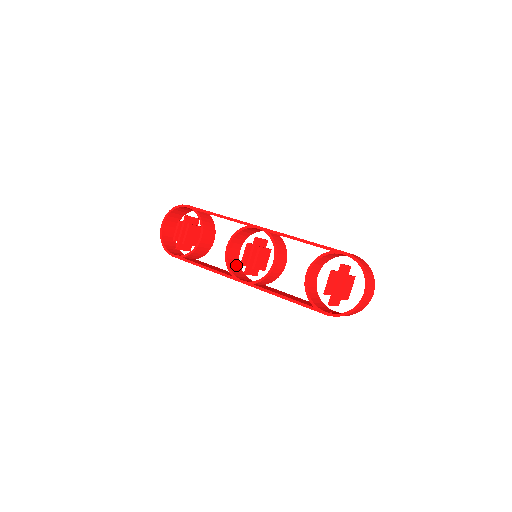
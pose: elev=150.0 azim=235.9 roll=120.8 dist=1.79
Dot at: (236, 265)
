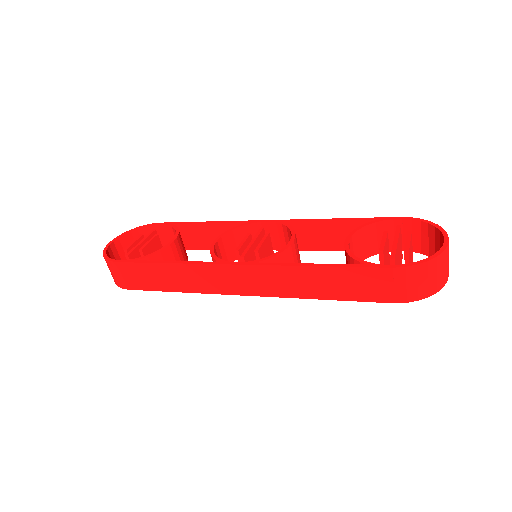
Dot at: occluded
